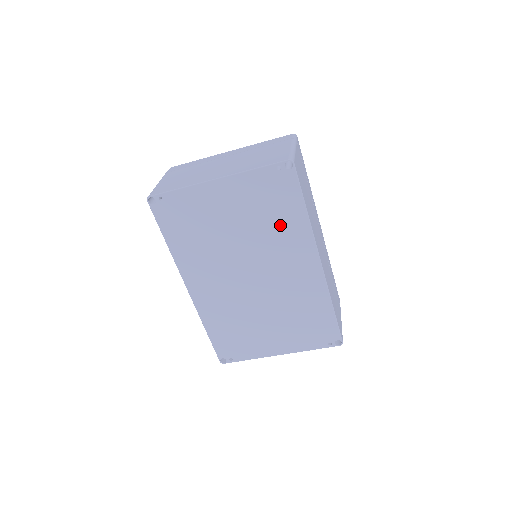
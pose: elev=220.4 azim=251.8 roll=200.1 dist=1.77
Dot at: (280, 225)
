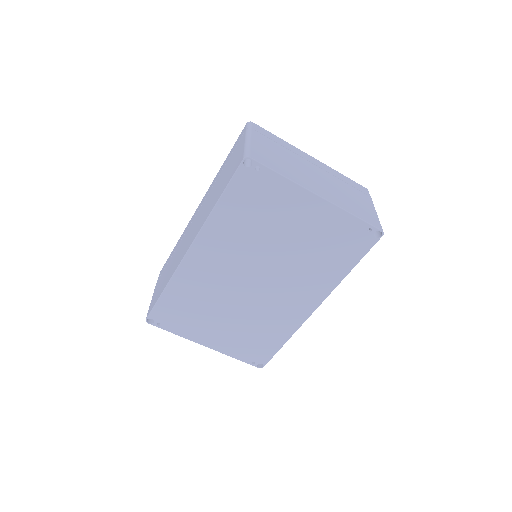
Dot at: (322, 265)
